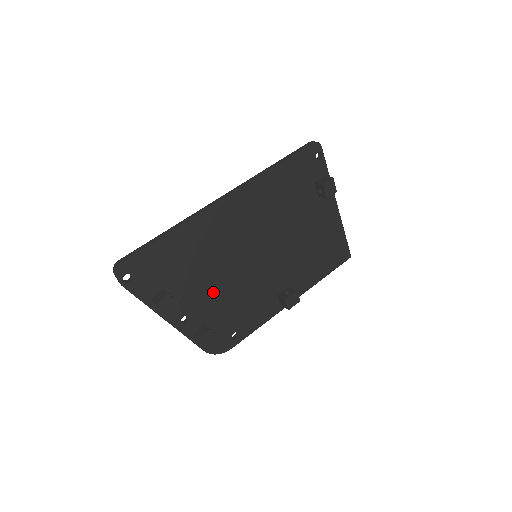
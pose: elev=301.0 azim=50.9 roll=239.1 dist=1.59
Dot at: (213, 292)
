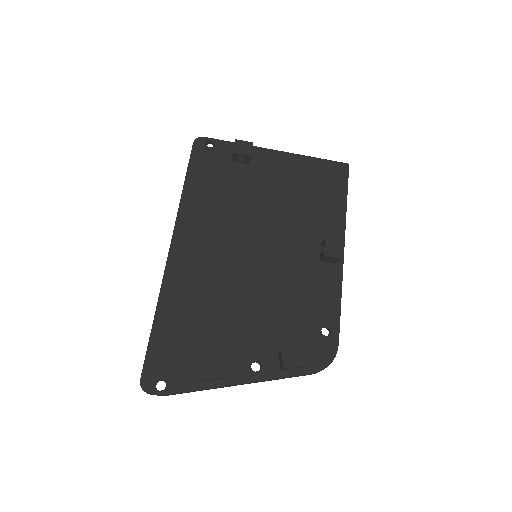
Dot at: (253, 320)
